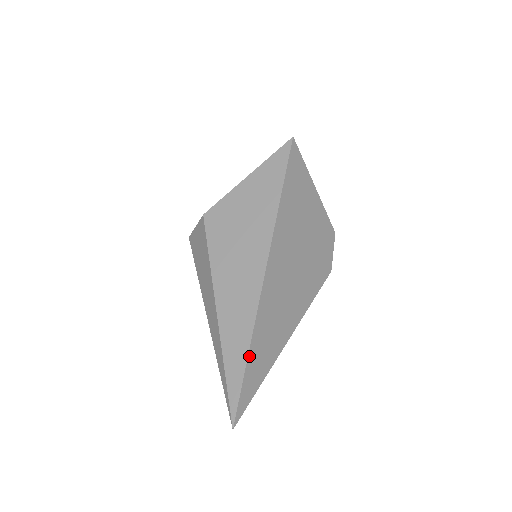
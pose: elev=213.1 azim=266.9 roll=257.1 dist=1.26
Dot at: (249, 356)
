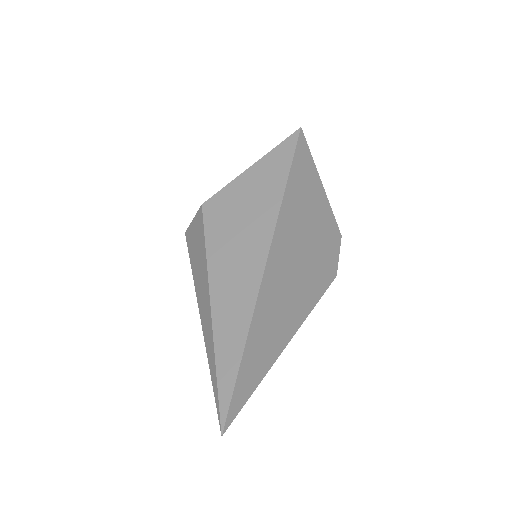
Dot at: (244, 353)
